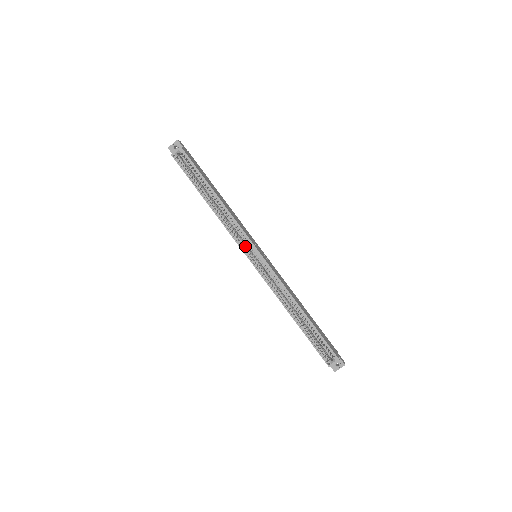
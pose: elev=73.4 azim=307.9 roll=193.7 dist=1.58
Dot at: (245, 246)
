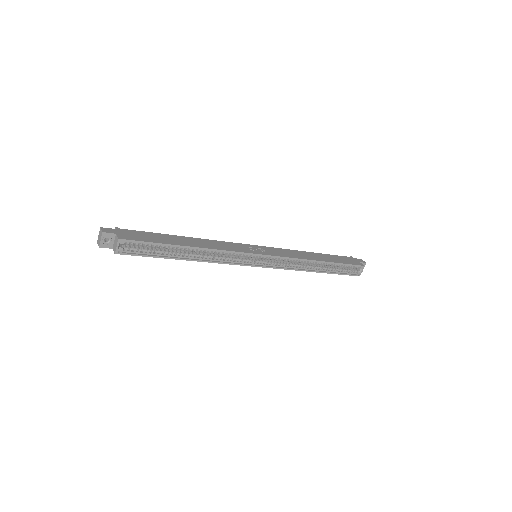
Dot at: (246, 260)
